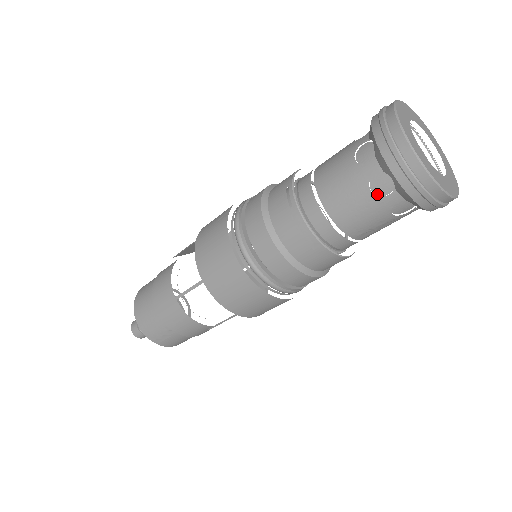
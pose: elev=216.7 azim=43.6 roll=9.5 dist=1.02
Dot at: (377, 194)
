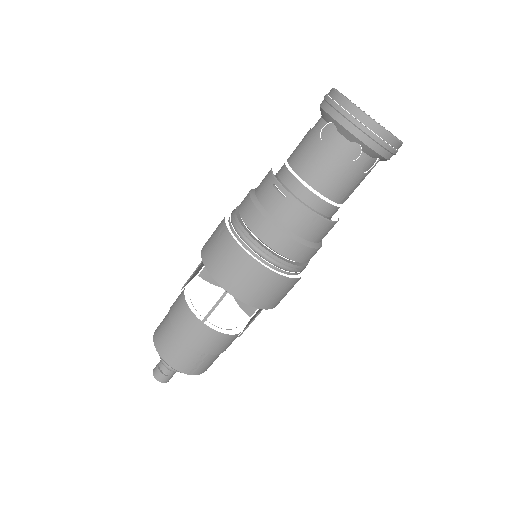
Dot at: (350, 160)
